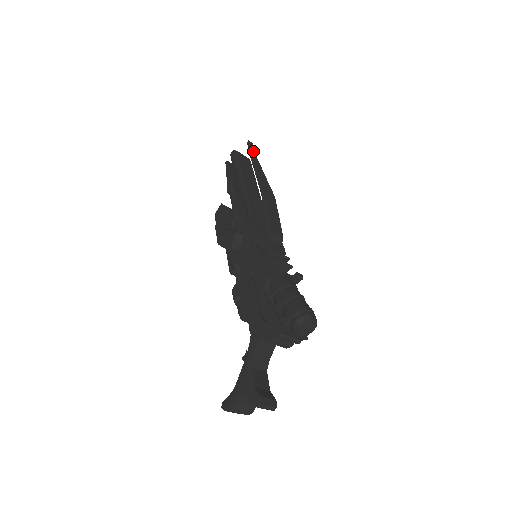
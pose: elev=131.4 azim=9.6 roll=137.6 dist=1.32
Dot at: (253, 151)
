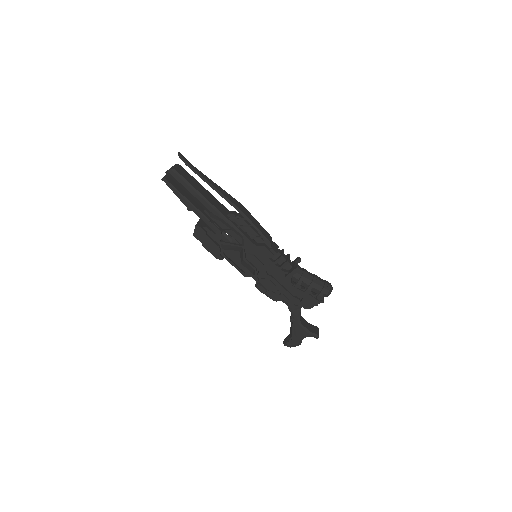
Dot at: (189, 163)
